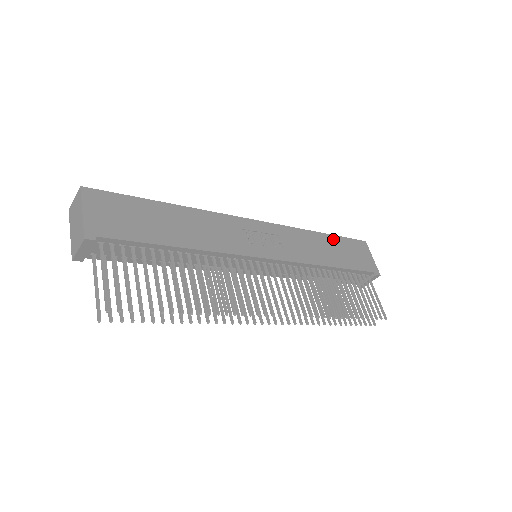
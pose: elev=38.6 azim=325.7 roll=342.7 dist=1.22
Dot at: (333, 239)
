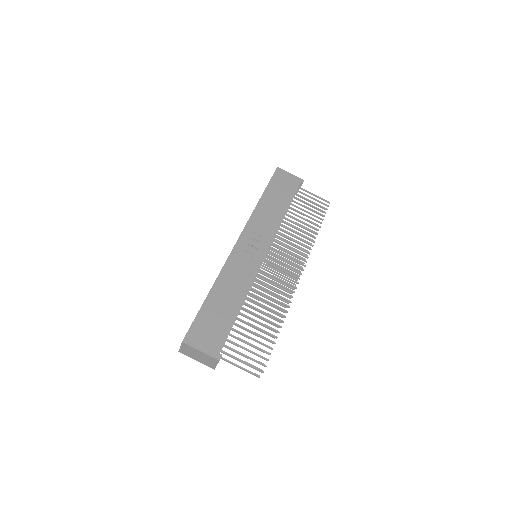
Dot at: (268, 192)
